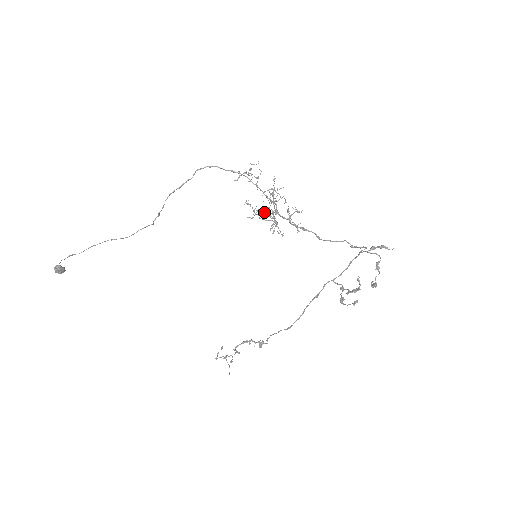
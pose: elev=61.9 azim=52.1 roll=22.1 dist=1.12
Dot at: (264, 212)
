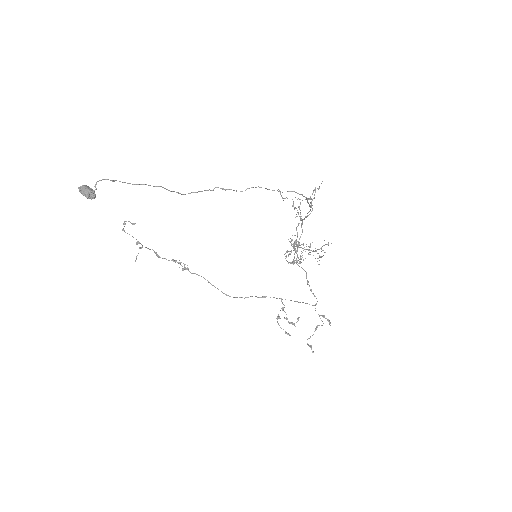
Dot at: (295, 246)
